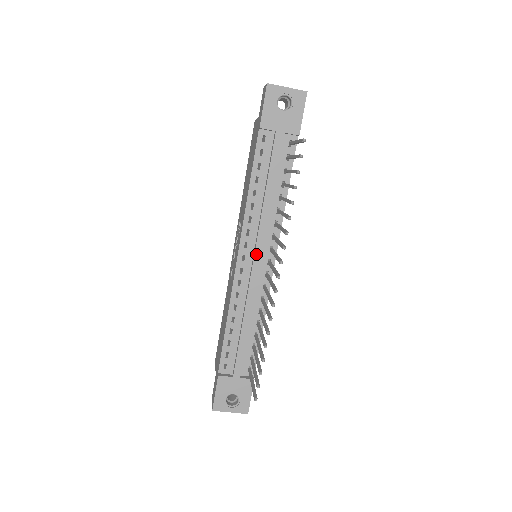
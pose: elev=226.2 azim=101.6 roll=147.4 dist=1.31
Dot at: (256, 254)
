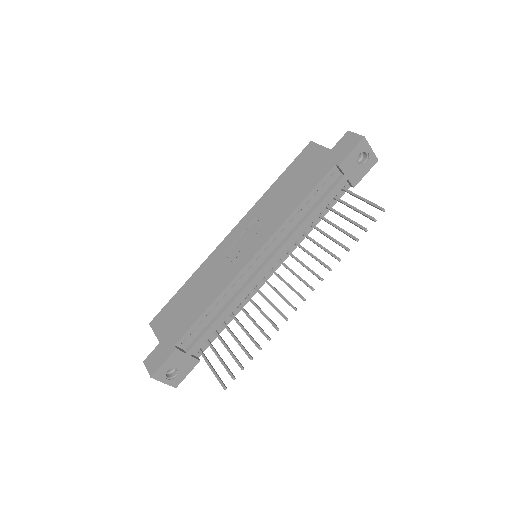
Dot at: (271, 260)
